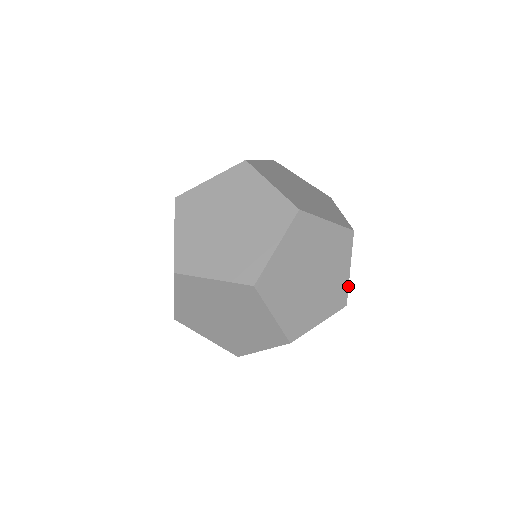
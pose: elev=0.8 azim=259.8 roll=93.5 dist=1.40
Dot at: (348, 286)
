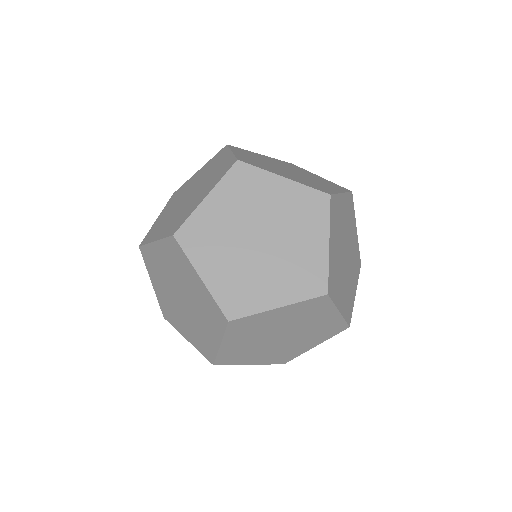
Dot at: (328, 267)
